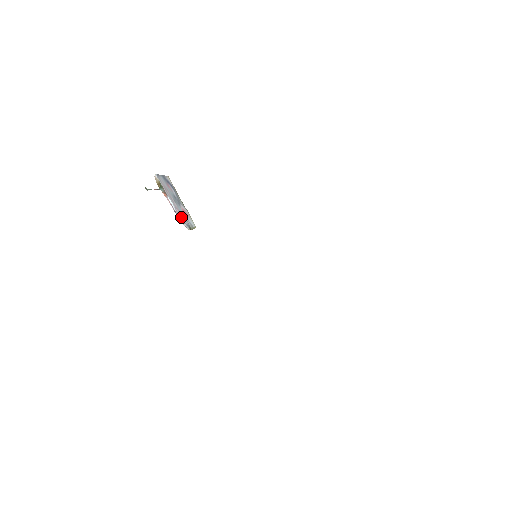
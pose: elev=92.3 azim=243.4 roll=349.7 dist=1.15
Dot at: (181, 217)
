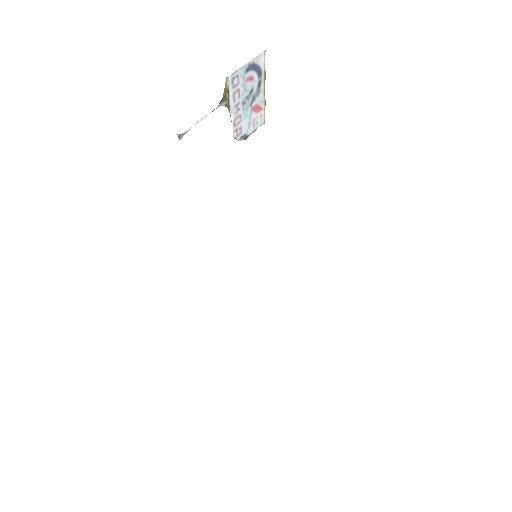
Dot at: (238, 129)
